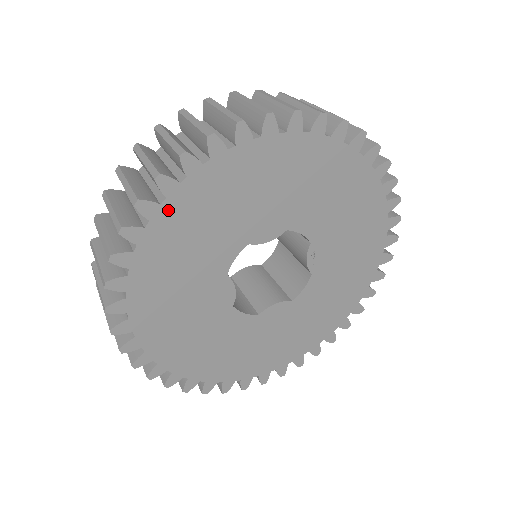
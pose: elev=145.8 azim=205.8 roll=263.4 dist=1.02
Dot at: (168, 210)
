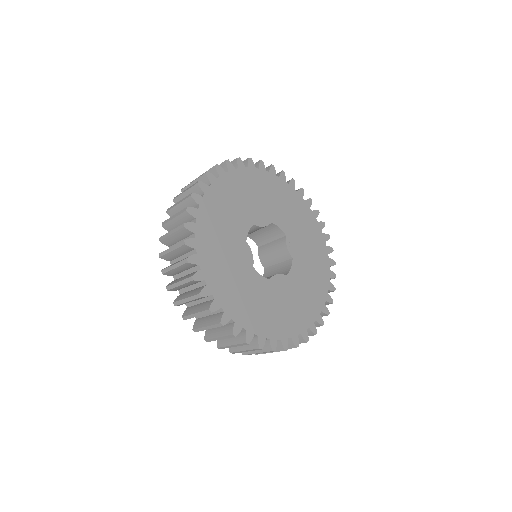
Dot at: (213, 191)
